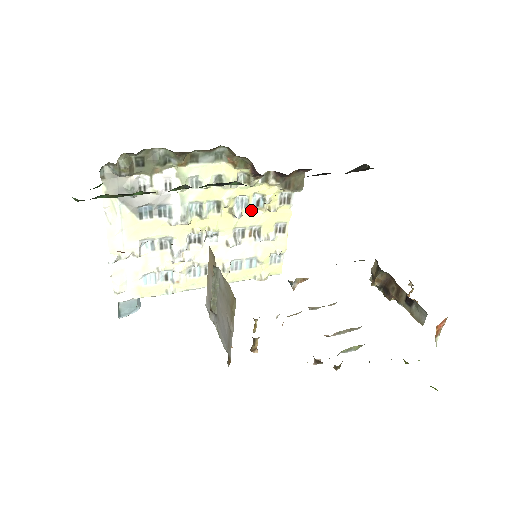
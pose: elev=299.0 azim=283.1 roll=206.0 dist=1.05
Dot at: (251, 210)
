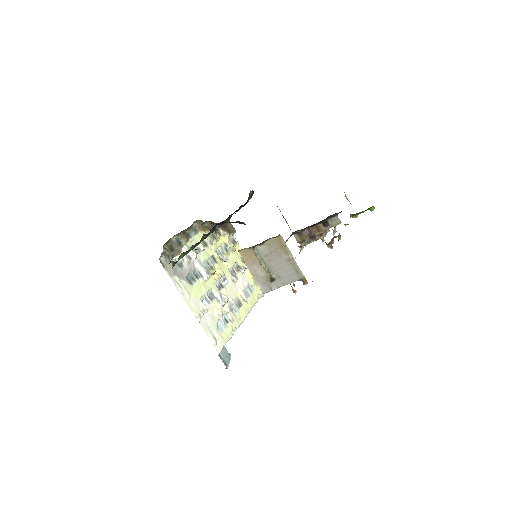
Dot at: (227, 255)
